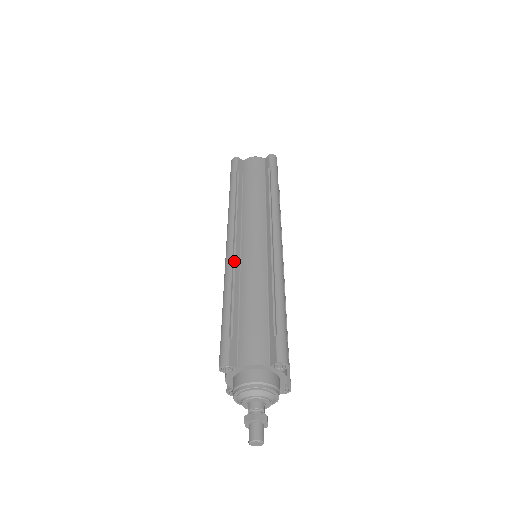
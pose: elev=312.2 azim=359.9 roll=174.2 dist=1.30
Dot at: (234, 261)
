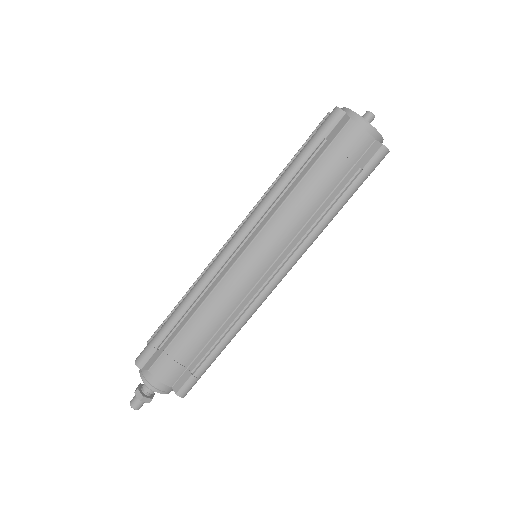
Dot at: (217, 275)
